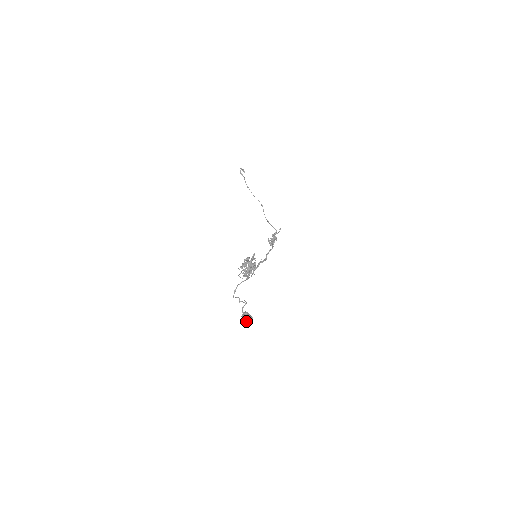
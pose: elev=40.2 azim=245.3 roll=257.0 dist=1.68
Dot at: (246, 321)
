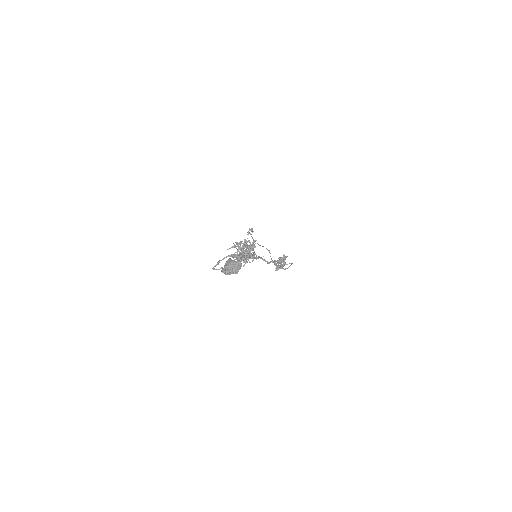
Dot at: (229, 266)
